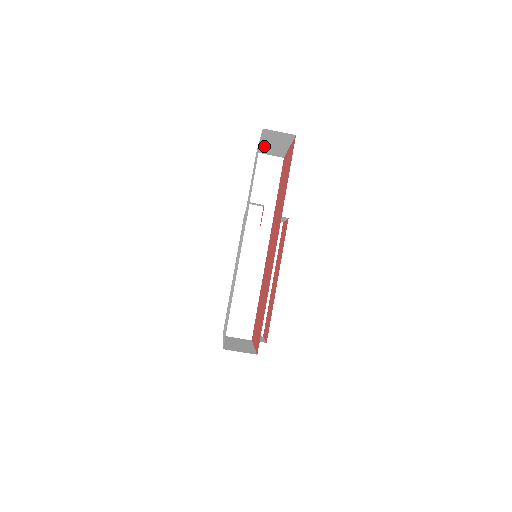
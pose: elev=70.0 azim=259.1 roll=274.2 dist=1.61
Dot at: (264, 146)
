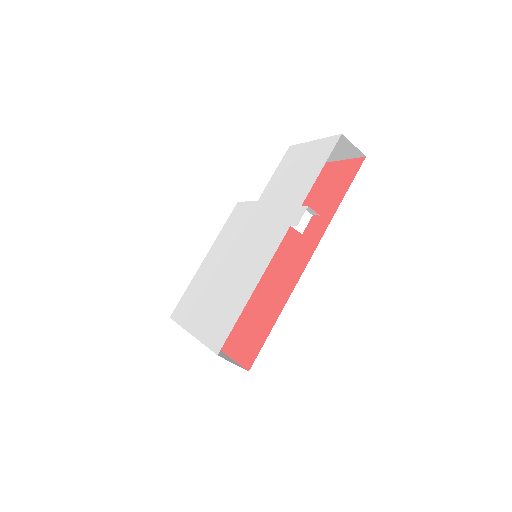
Dot at: occluded
